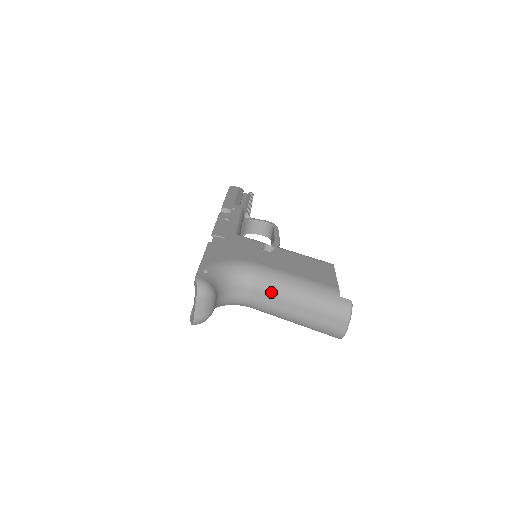
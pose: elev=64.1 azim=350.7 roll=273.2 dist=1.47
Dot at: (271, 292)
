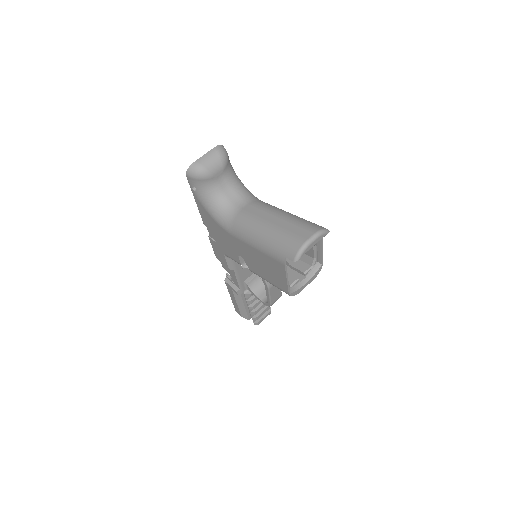
Dot at: (263, 207)
